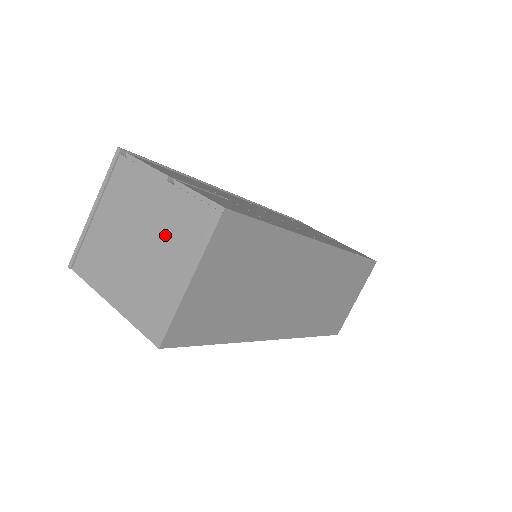
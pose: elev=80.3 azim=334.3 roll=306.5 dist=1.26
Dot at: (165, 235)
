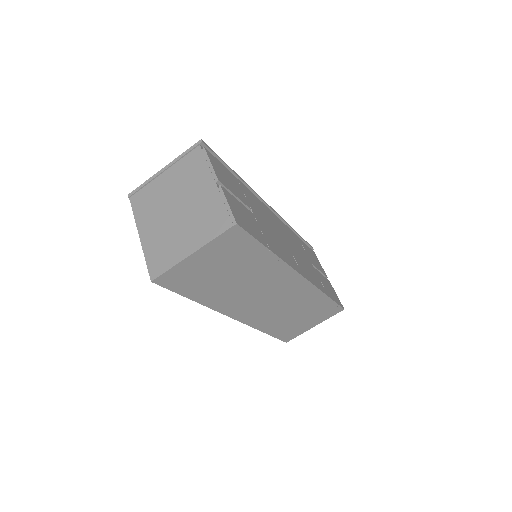
Dot at: (195, 216)
